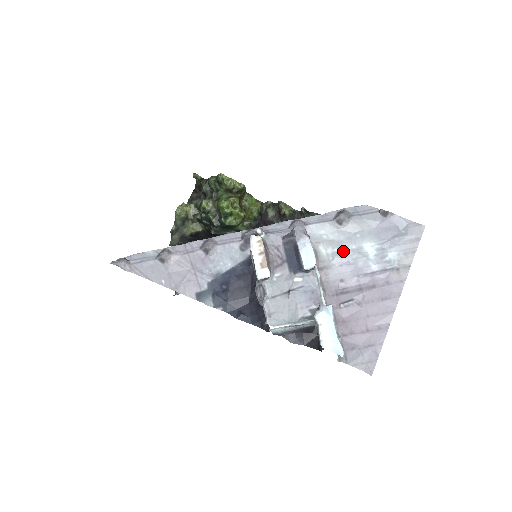
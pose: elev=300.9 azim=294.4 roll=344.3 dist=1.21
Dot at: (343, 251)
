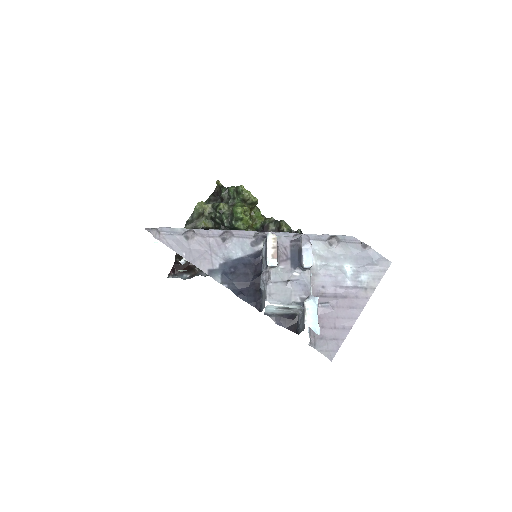
Dot at: (329, 265)
